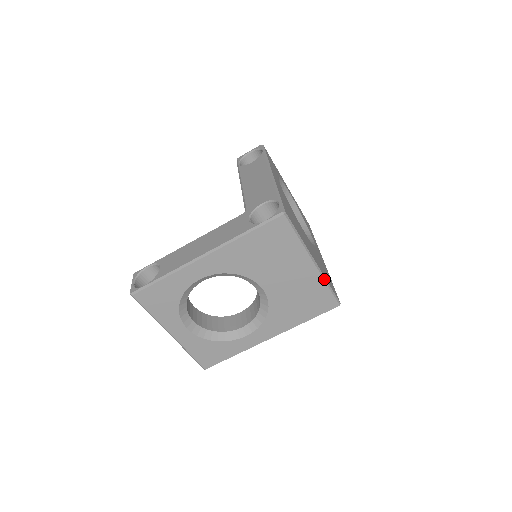
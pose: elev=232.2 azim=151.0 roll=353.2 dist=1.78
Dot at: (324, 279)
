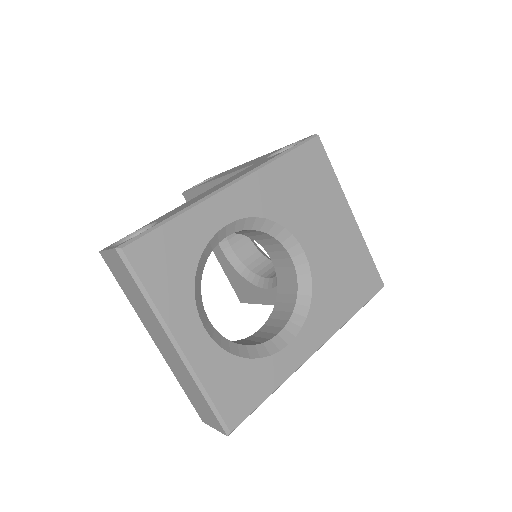
Dot at: (364, 241)
